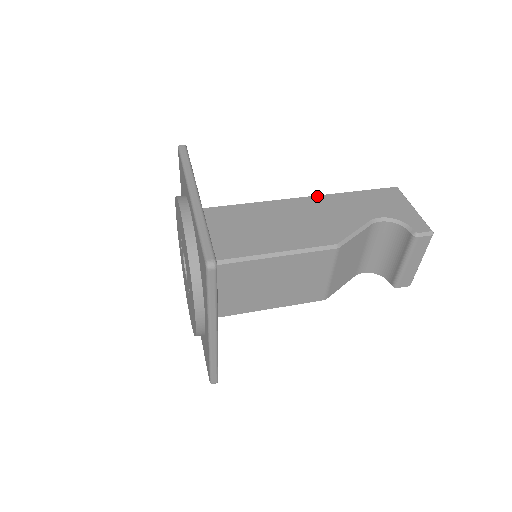
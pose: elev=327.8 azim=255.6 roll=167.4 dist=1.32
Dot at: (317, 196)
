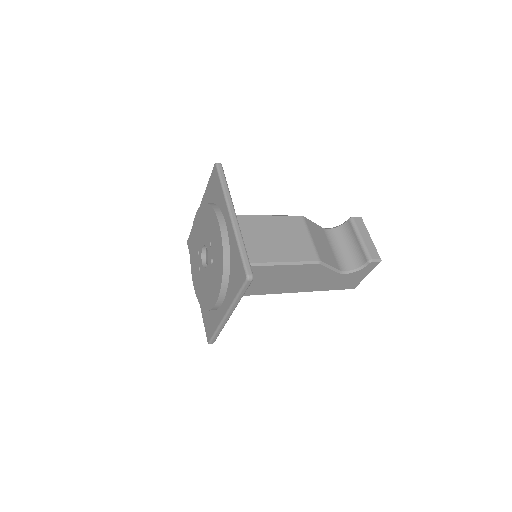
Dot at: occluded
